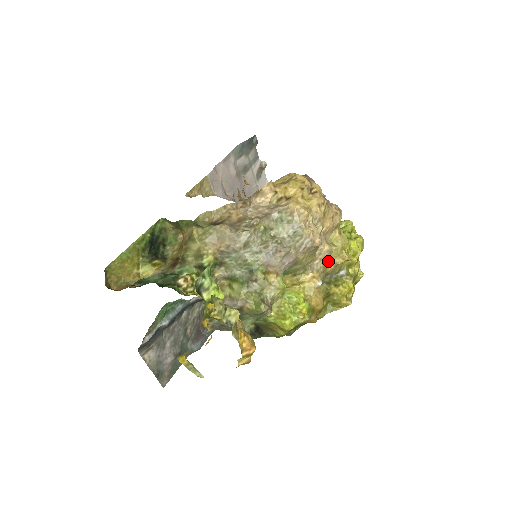
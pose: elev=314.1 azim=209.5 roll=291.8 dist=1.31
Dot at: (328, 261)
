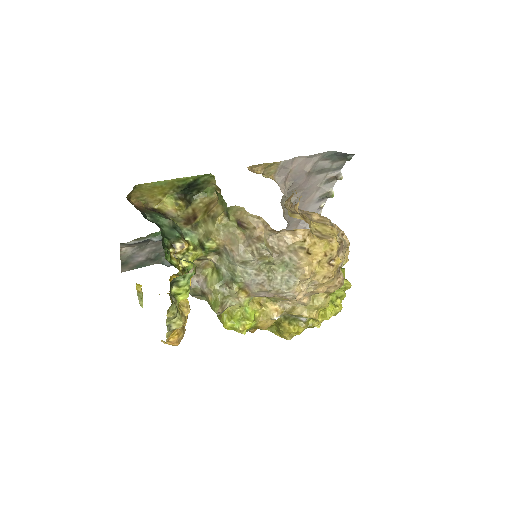
Dot at: (298, 308)
